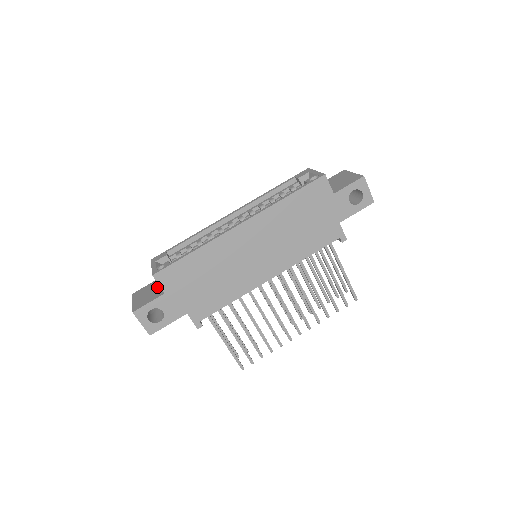
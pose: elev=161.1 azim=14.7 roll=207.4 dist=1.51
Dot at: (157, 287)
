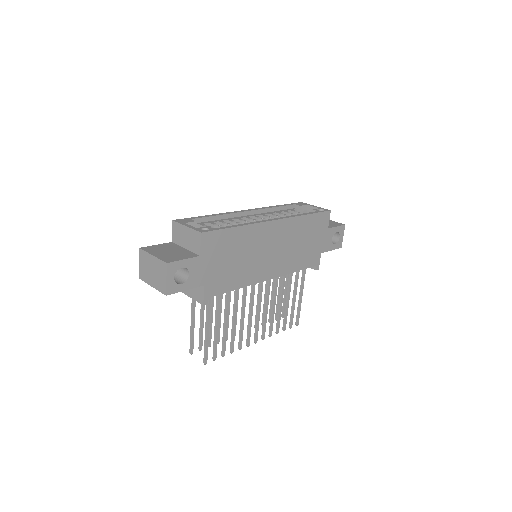
Dot at: (179, 249)
